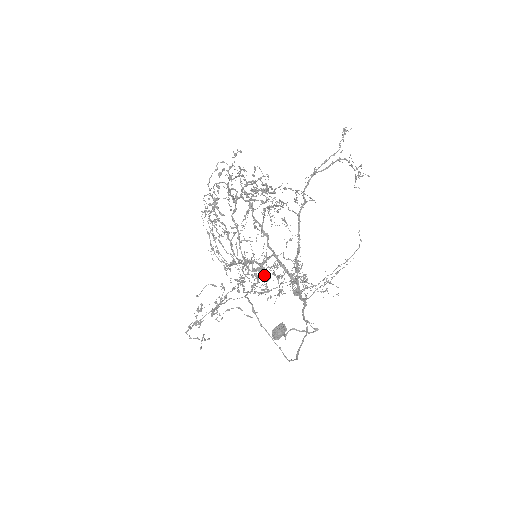
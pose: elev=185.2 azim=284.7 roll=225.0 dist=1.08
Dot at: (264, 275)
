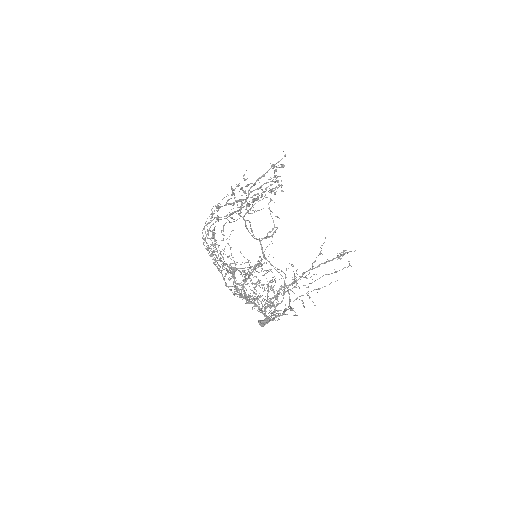
Dot at: occluded
